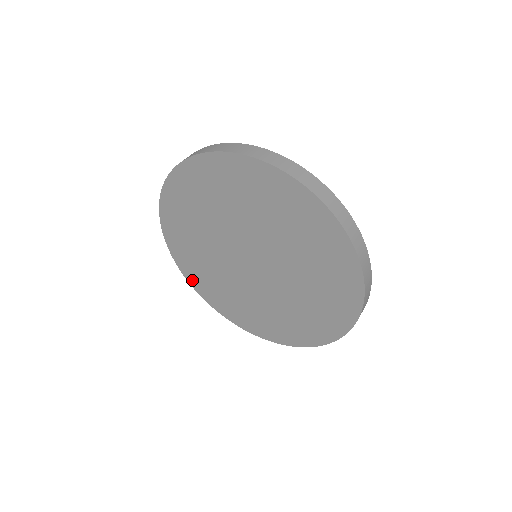
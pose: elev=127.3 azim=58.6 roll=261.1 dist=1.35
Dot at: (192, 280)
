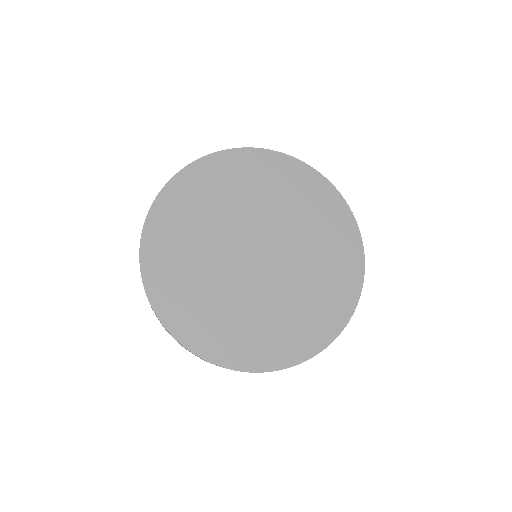
Dot at: (186, 336)
